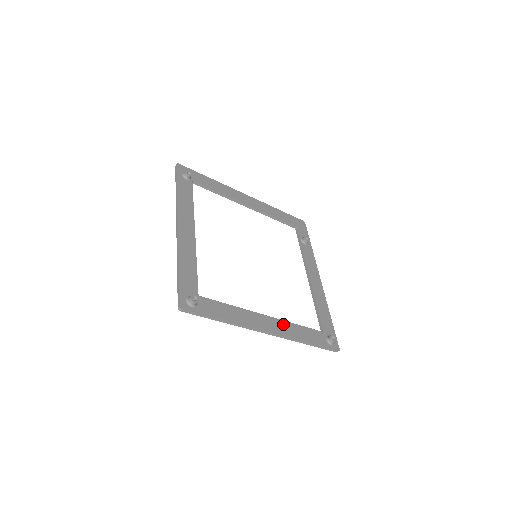
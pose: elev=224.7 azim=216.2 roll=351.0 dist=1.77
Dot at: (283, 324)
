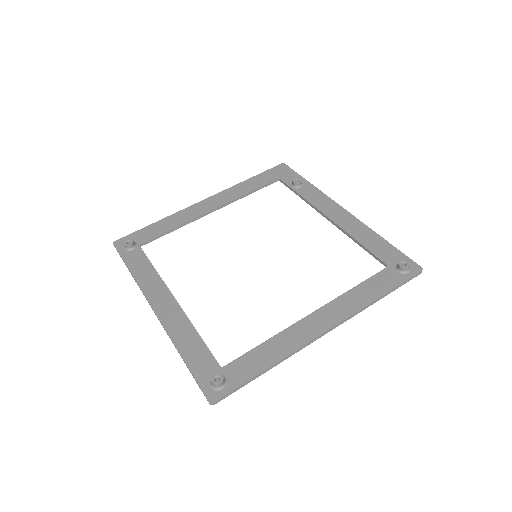
Dot at: (336, 304)
